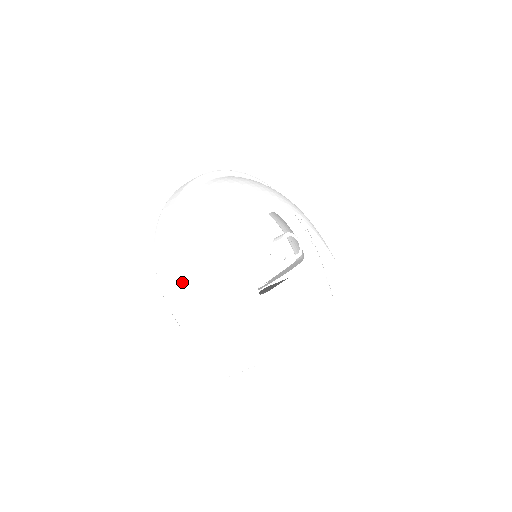
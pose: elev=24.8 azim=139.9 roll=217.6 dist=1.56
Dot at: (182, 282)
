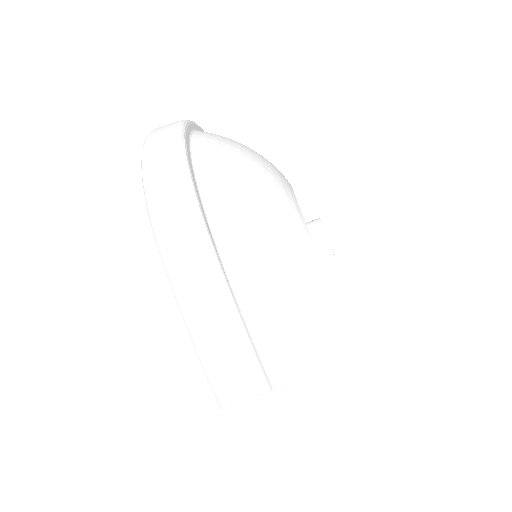
Dot at: (199, 197)
